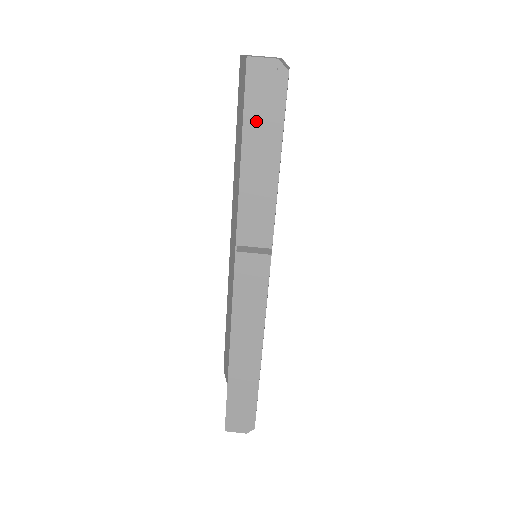
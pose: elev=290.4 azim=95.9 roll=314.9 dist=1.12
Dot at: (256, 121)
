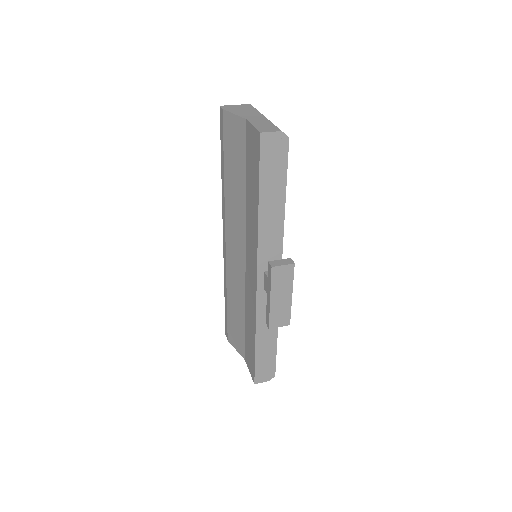
Dot at: (268, 174)
